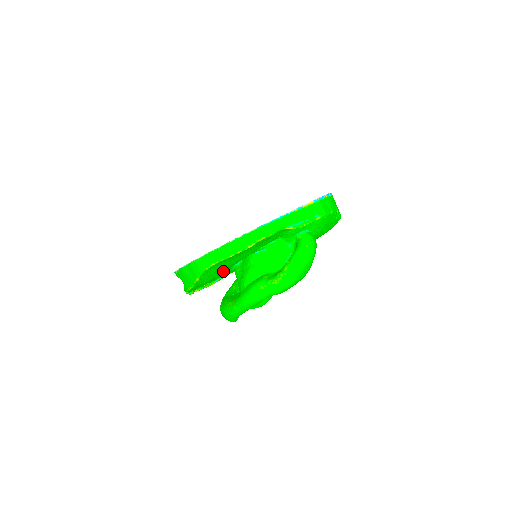
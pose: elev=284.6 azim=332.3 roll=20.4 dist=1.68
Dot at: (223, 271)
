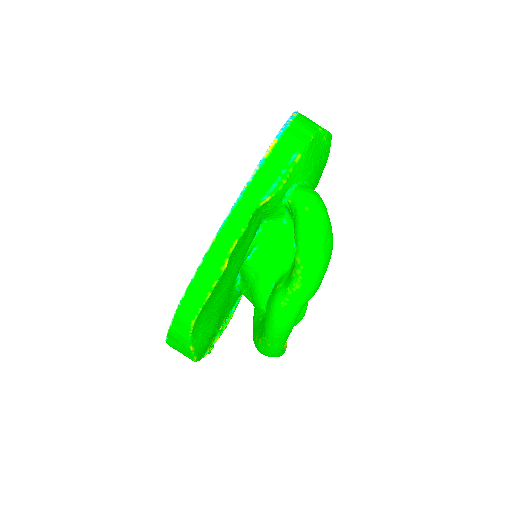
Dot at: (221, 311)
